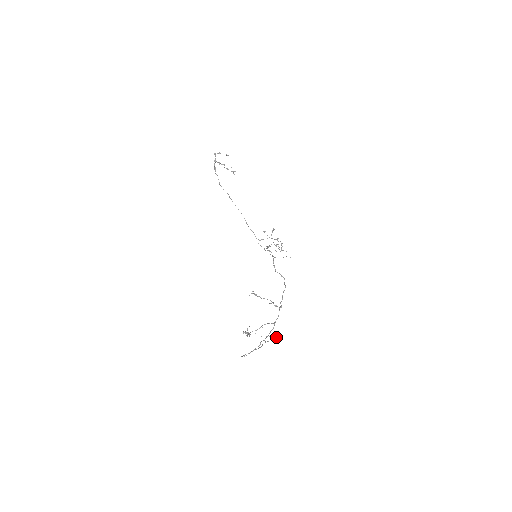
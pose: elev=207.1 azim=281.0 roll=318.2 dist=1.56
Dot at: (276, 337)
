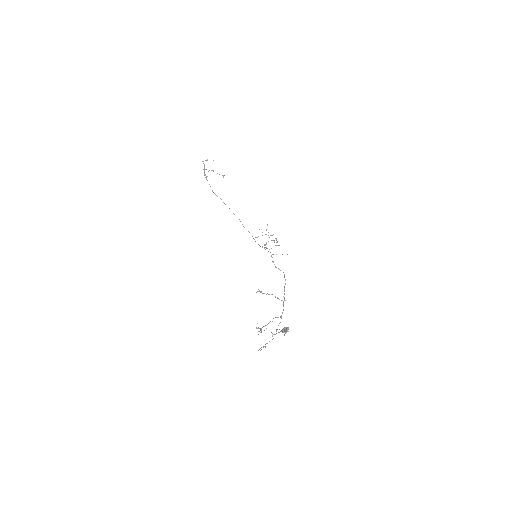
Dot at: (284, 328)
